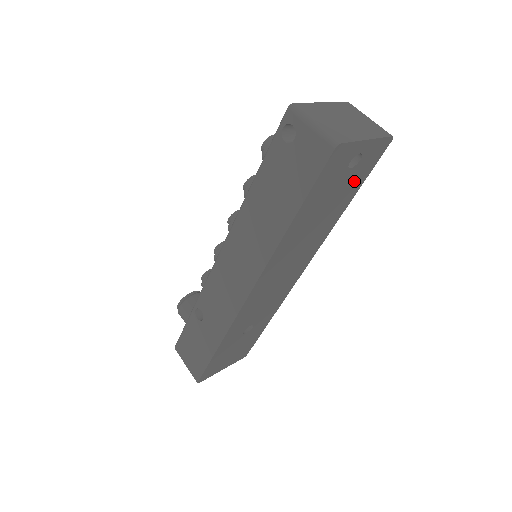
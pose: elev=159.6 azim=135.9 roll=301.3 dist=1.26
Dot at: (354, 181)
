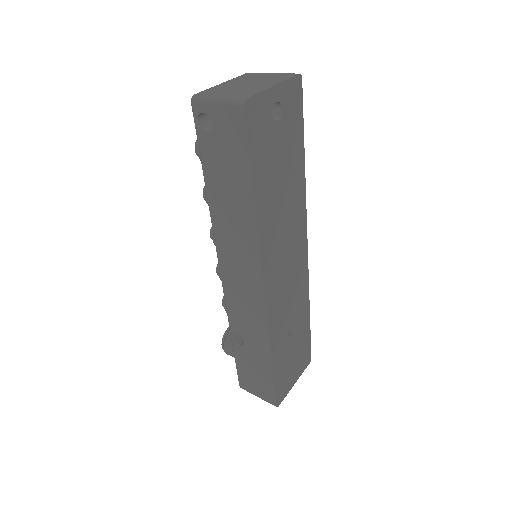
Dot at: (292, 133)
